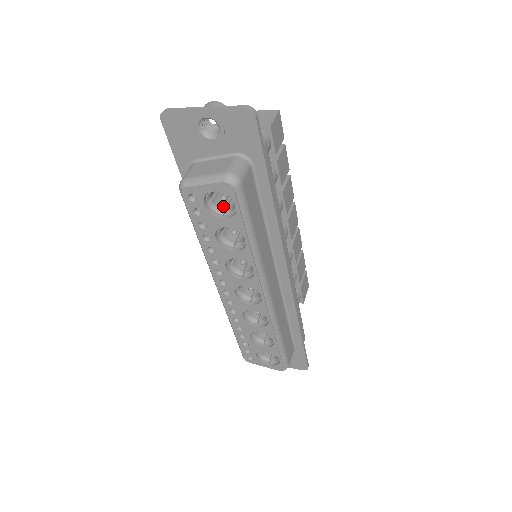
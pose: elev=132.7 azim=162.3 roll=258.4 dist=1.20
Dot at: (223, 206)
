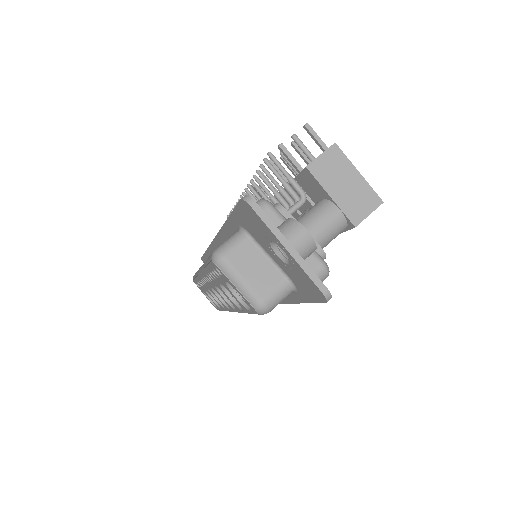
Dot at: occluded
